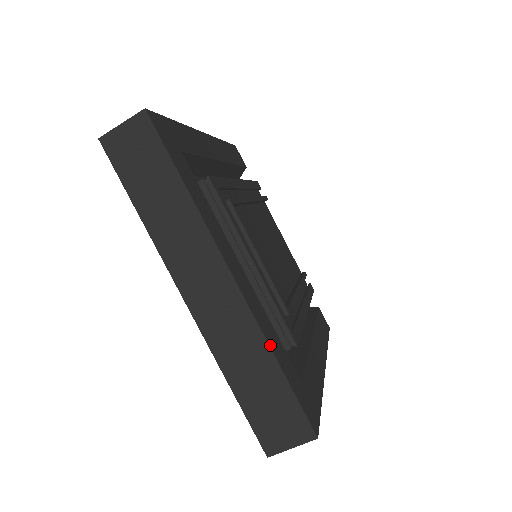
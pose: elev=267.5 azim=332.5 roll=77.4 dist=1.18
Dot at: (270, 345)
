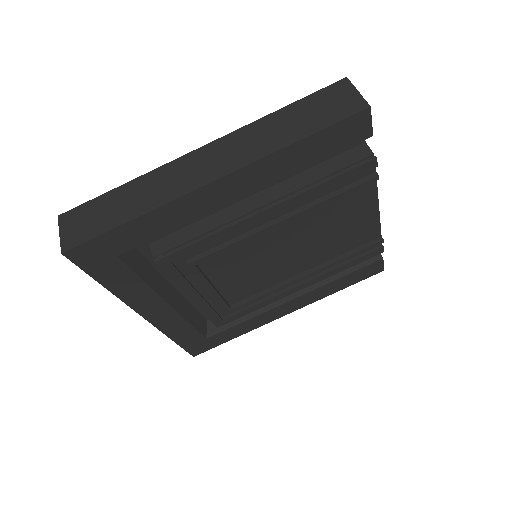
Dot at: (169, 336)
